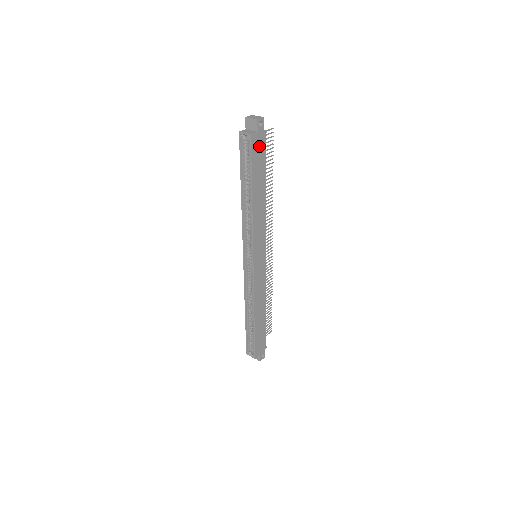
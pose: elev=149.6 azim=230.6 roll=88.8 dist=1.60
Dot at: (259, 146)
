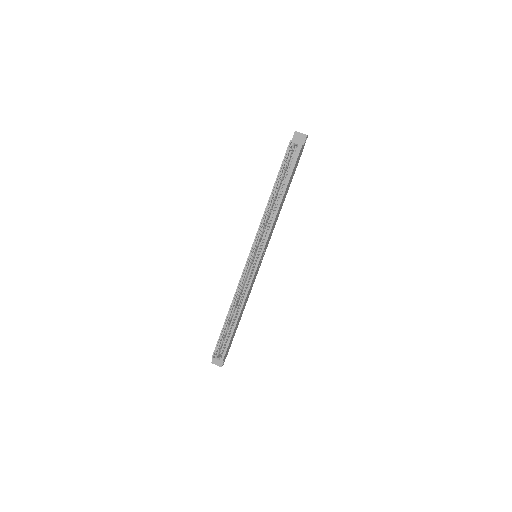
Dot at: (299, 157)
